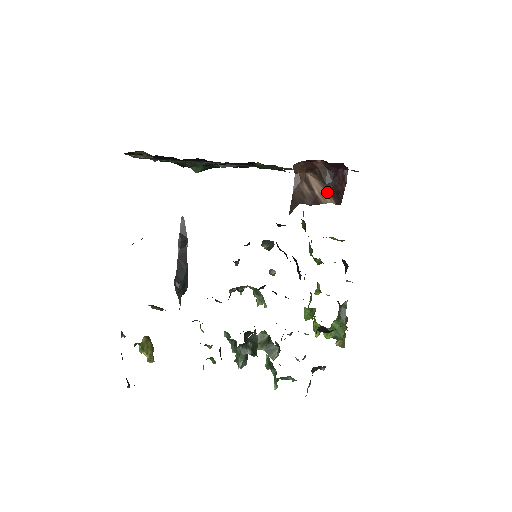
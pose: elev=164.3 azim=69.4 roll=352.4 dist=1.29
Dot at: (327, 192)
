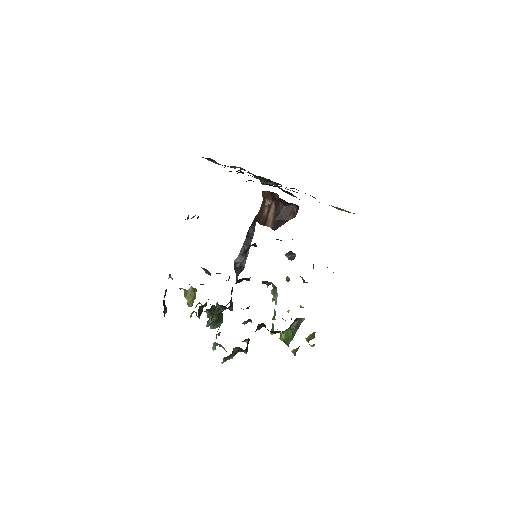
Dot at: (273, 218)
